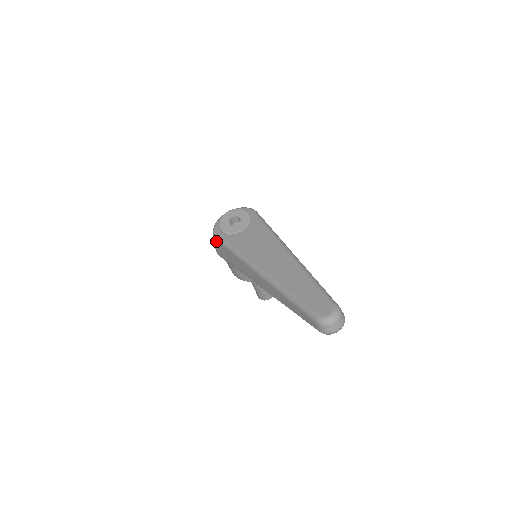
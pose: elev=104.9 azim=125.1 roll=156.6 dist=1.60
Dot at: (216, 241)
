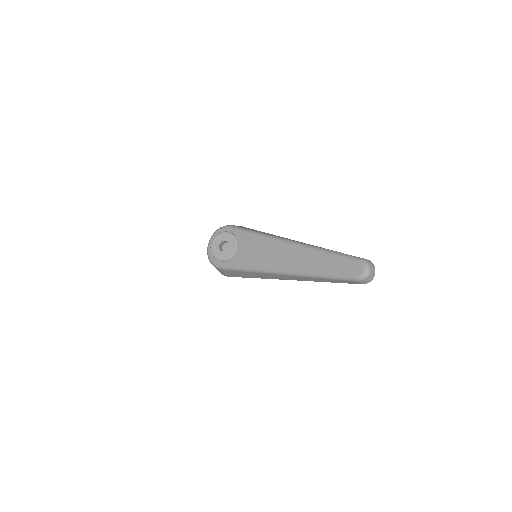
Dot at: (222, 270)
